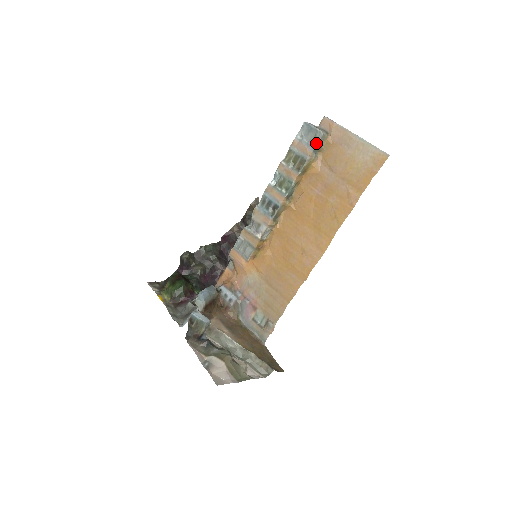
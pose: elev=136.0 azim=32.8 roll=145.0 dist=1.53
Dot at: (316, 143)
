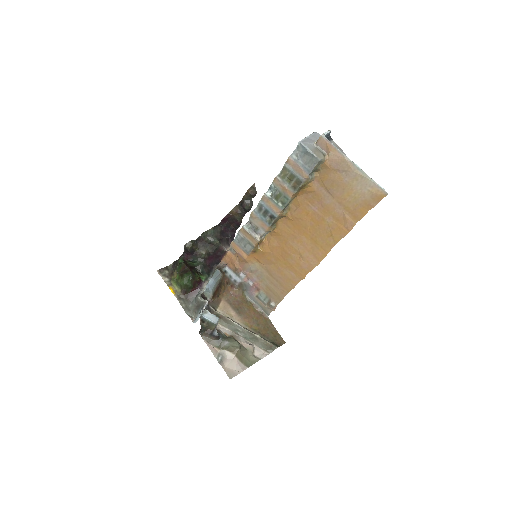
Dot at: (312, 168)
